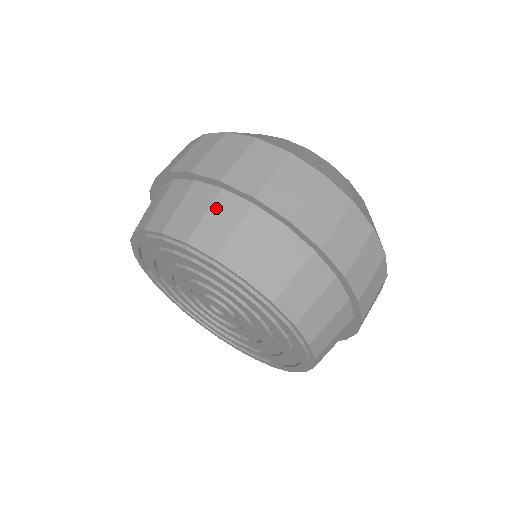
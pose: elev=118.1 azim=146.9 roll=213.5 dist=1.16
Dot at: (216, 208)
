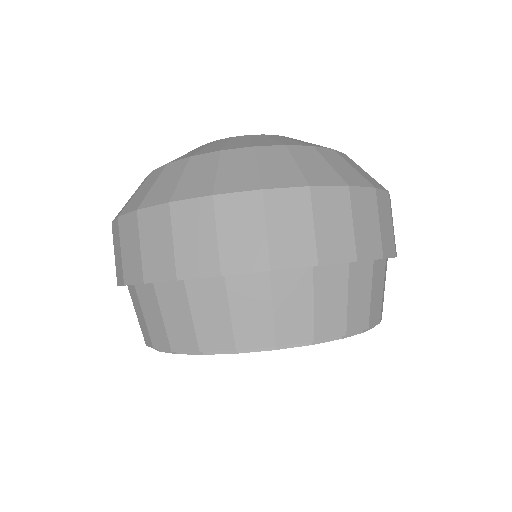
Dot at: (236, 300)
